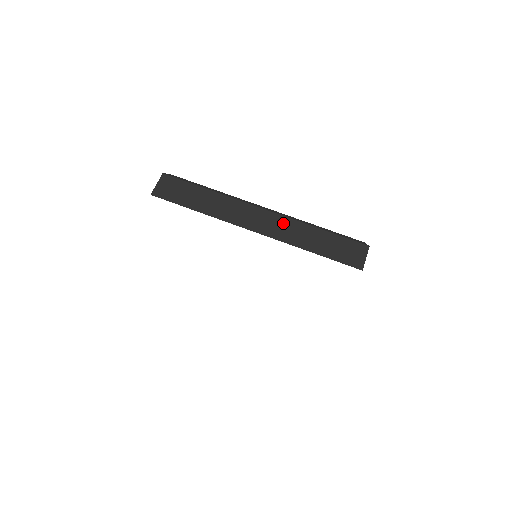
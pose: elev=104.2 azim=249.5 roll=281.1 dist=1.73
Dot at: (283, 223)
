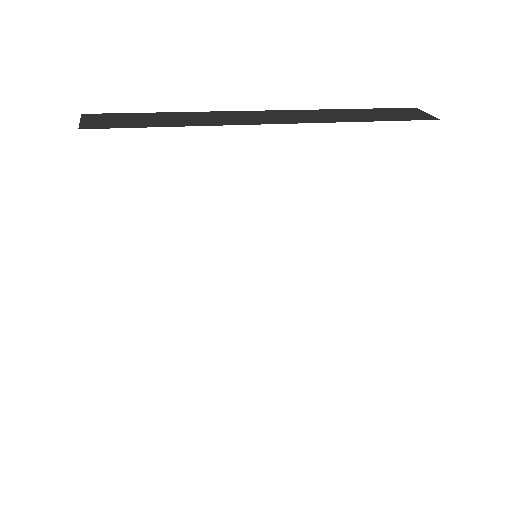
Dot at: (303, 113)
